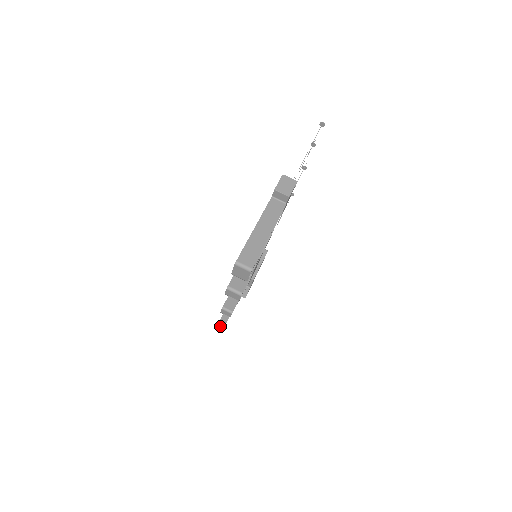
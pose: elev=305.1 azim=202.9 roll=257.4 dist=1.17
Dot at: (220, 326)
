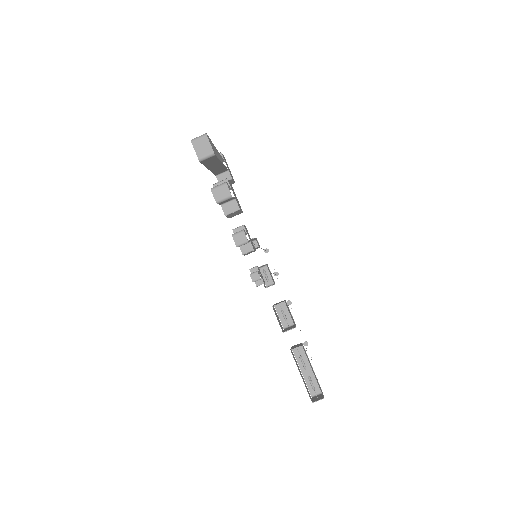
Dot at: (255, 279)
